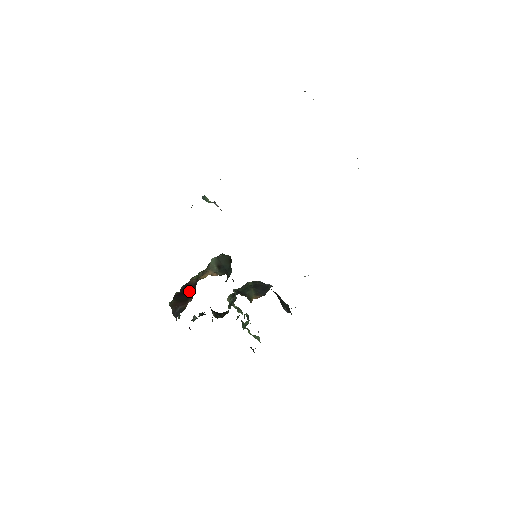
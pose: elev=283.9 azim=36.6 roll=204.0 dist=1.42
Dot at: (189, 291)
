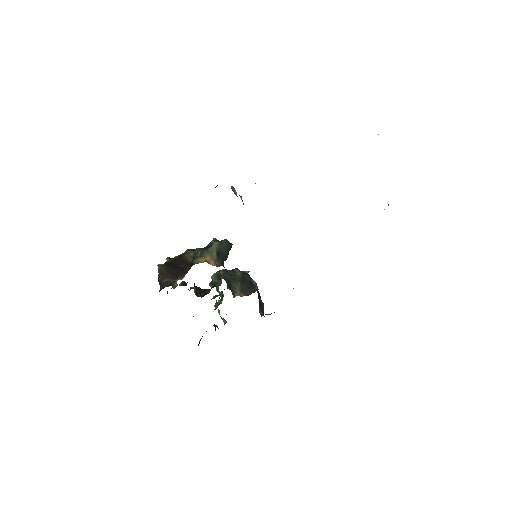
Dot at: (182, 267)
